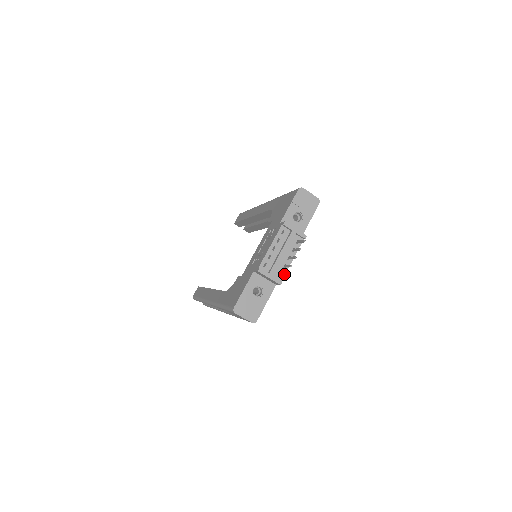
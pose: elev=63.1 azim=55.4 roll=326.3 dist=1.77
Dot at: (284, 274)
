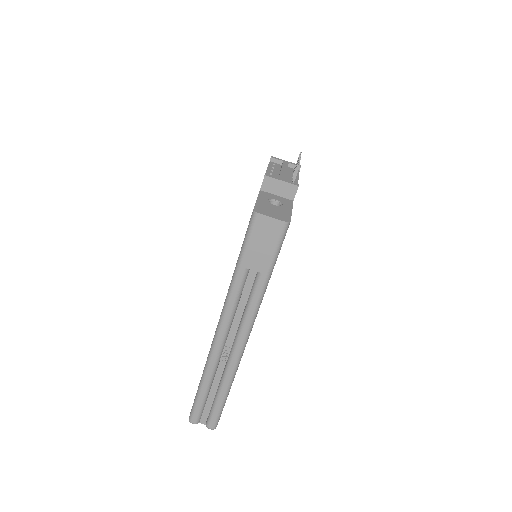
Dot at: (296, 170)
